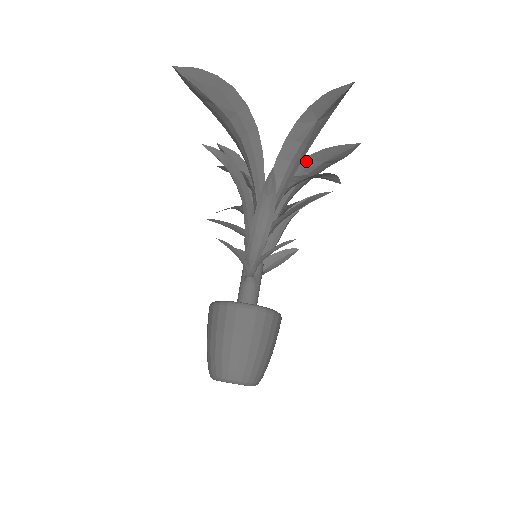
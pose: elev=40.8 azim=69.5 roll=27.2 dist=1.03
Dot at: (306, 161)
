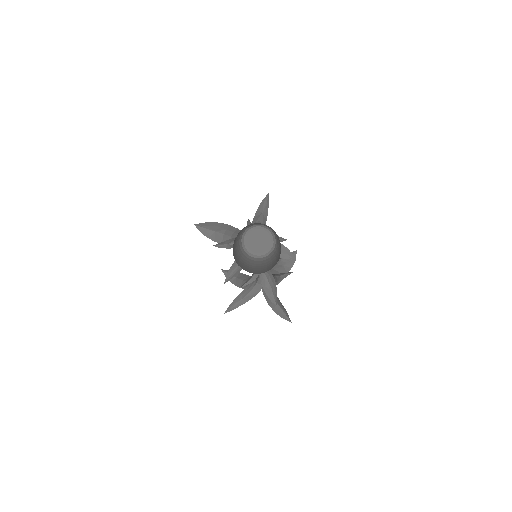
Dot at: (274, 266)
